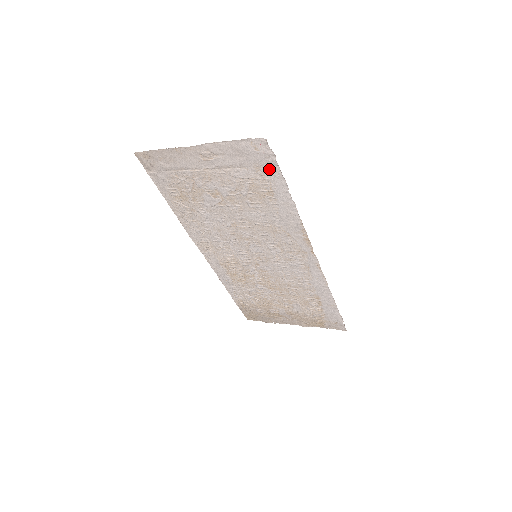
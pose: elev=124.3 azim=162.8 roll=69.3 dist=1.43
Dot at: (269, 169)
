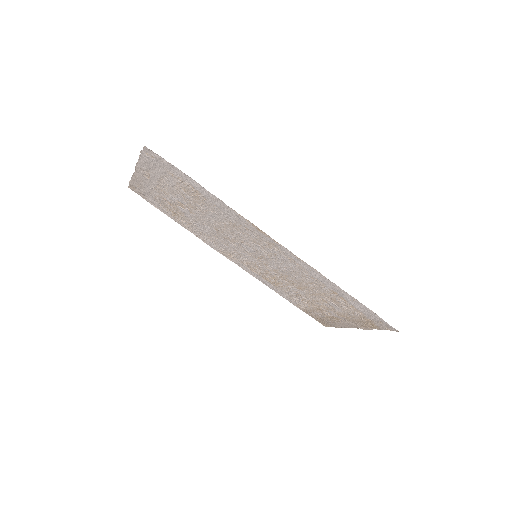
Dot at: (175, 171)
